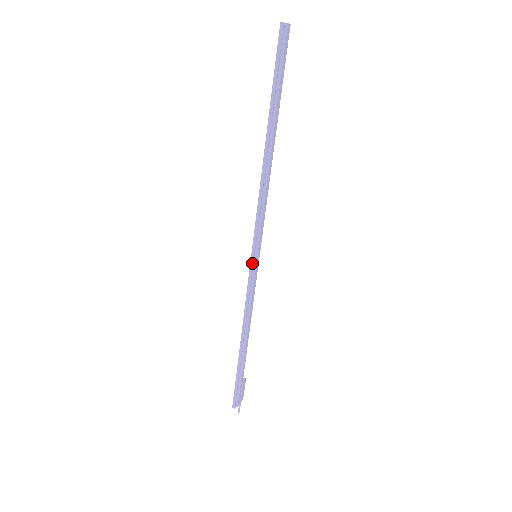
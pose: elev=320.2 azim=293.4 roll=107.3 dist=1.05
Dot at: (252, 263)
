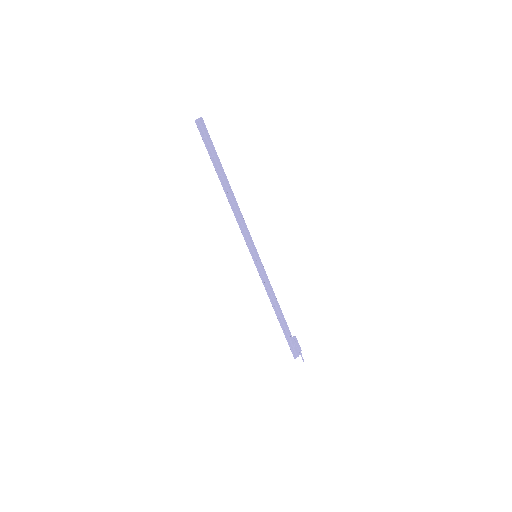
Dot at: (255, 262)
